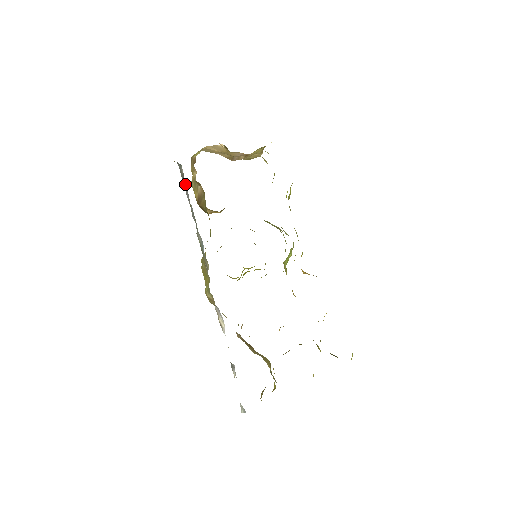
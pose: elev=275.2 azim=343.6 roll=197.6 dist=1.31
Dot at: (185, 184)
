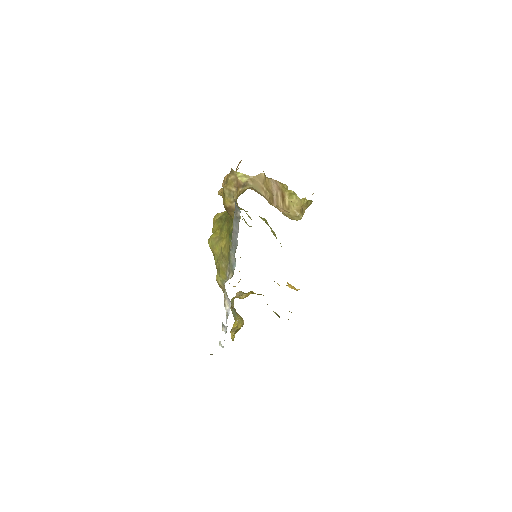
Dot at: (238, 225)
